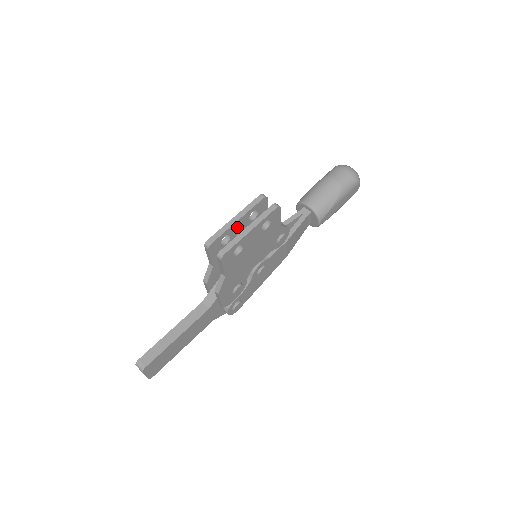
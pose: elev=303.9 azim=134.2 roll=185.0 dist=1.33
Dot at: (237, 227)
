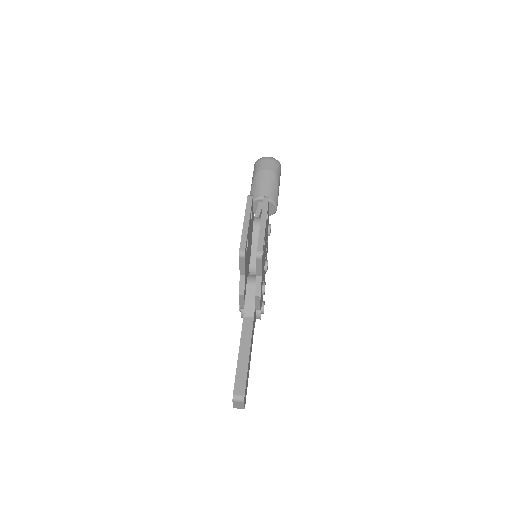
Dot at: (248, 230)
